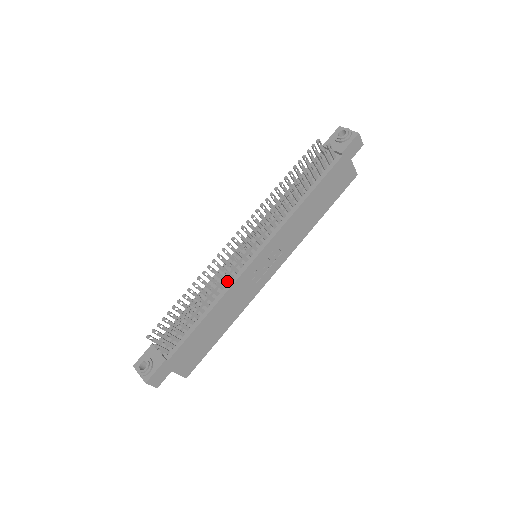
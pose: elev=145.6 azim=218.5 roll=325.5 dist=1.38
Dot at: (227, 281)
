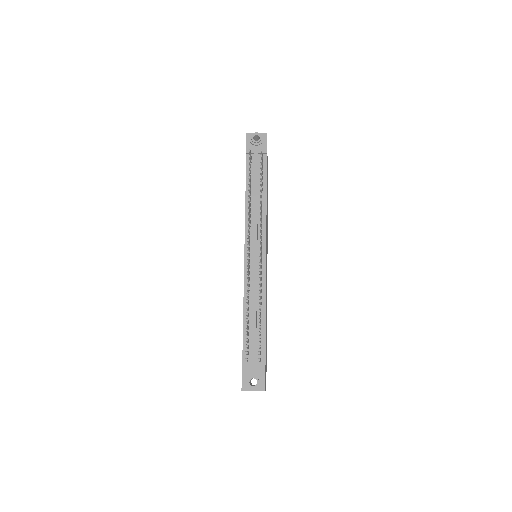
Dot at: (261, 284)
